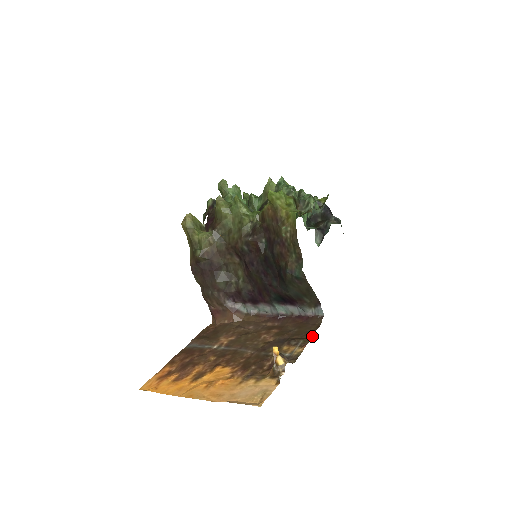
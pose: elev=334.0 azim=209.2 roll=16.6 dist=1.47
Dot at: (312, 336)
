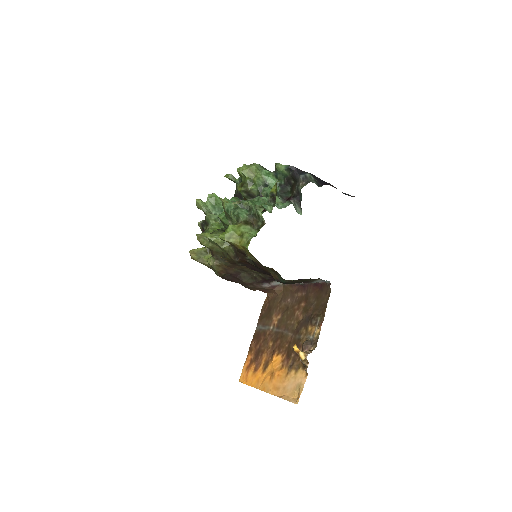
Dot at: (325, 311)
